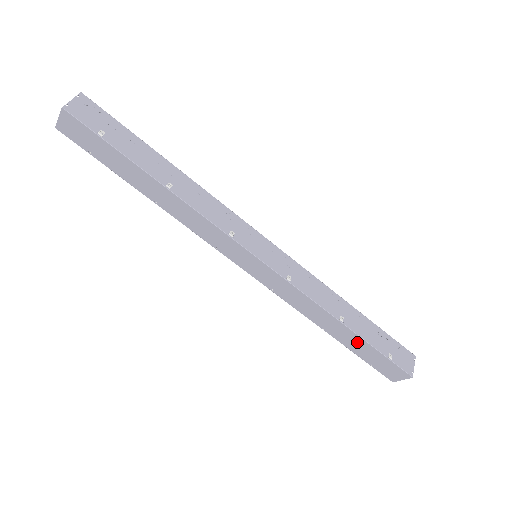
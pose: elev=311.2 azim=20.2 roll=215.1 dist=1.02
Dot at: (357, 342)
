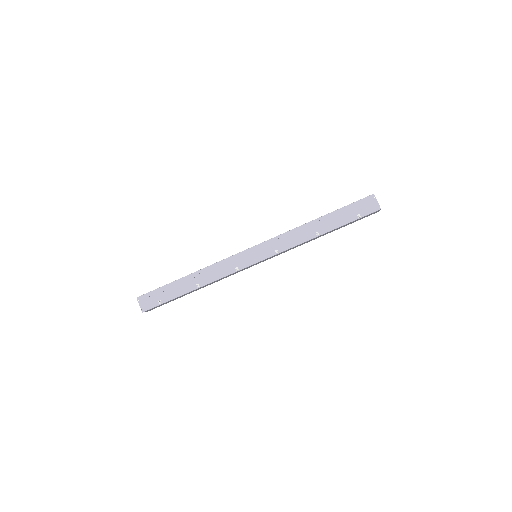
Dot at: occluded
